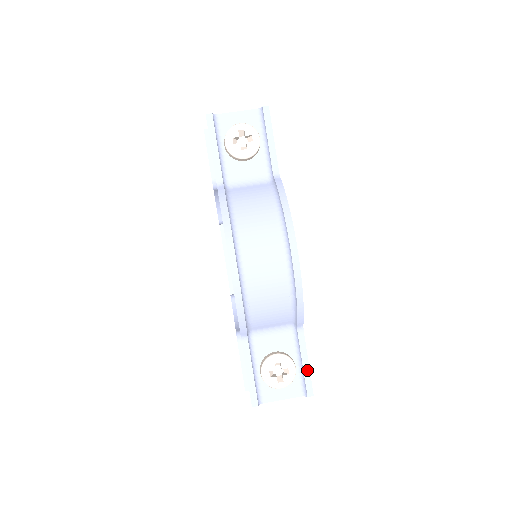
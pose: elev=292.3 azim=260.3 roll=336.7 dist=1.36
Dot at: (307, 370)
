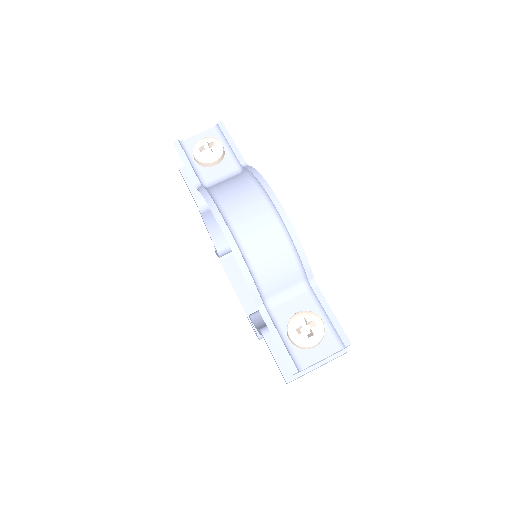
Dot at: (334, 320)
